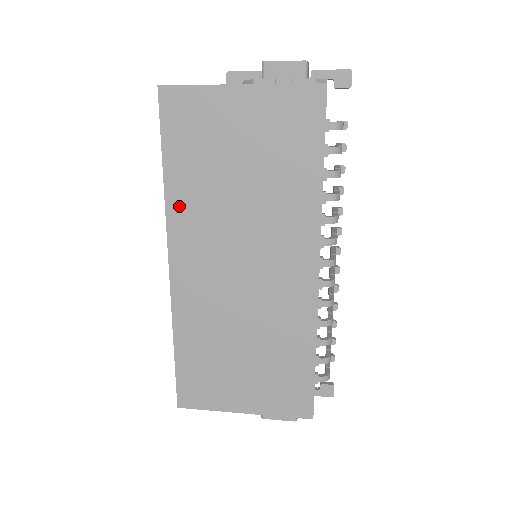
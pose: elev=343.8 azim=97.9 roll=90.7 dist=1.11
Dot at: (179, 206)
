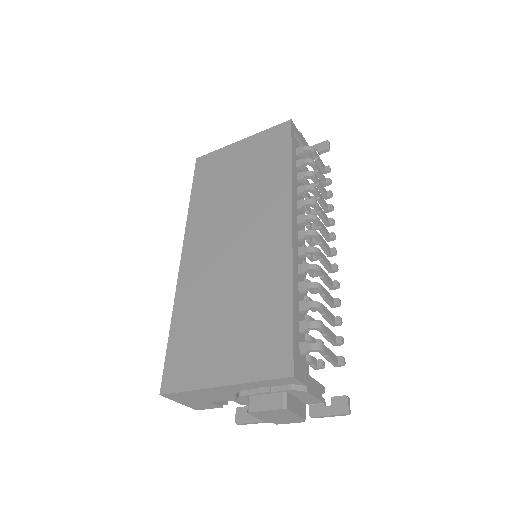
Dot at: (196, 215)
